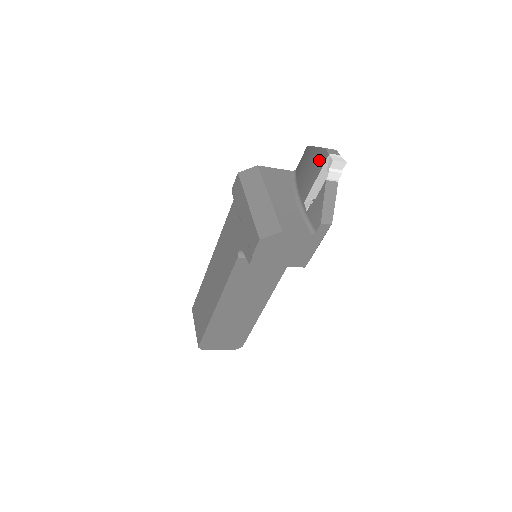
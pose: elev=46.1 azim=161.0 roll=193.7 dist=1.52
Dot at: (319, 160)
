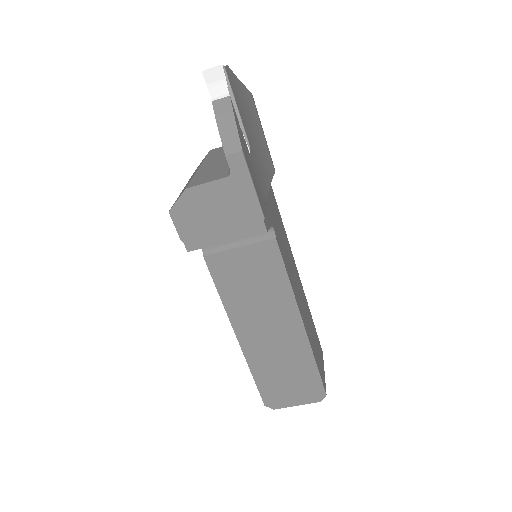
Dot at: occluded
